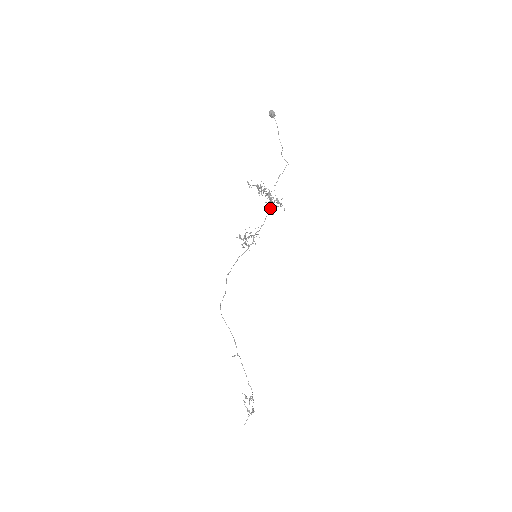
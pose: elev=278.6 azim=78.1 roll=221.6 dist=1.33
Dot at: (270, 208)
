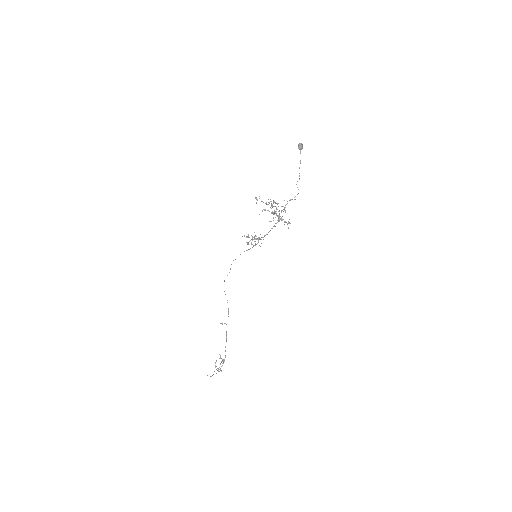
Dot at: (275, 223)
